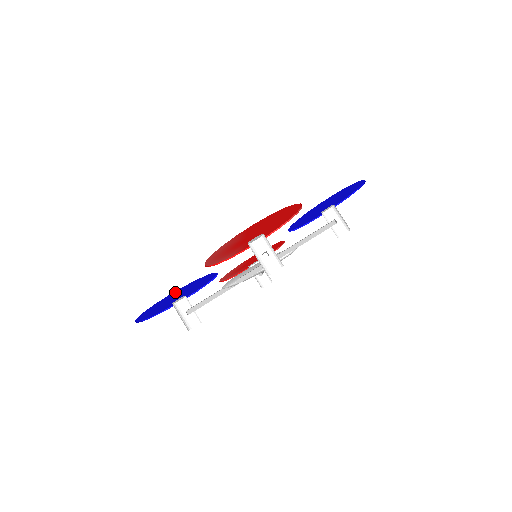
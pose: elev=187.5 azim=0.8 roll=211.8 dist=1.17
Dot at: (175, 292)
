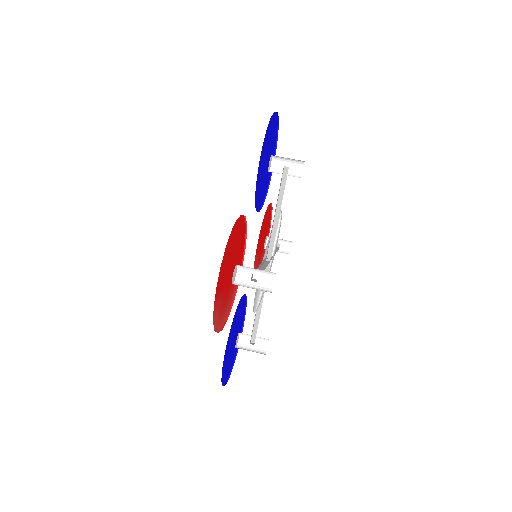
Dot at: (226, 349)
